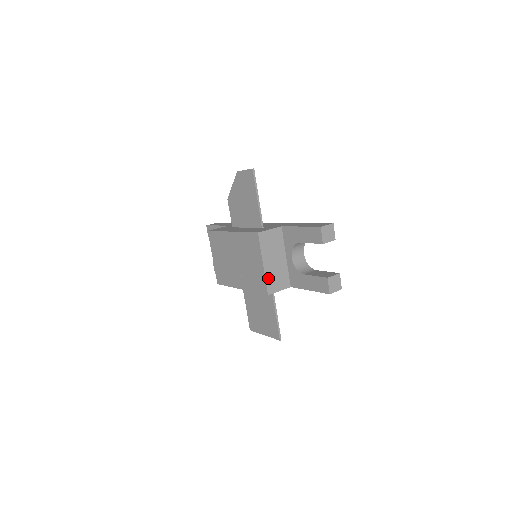
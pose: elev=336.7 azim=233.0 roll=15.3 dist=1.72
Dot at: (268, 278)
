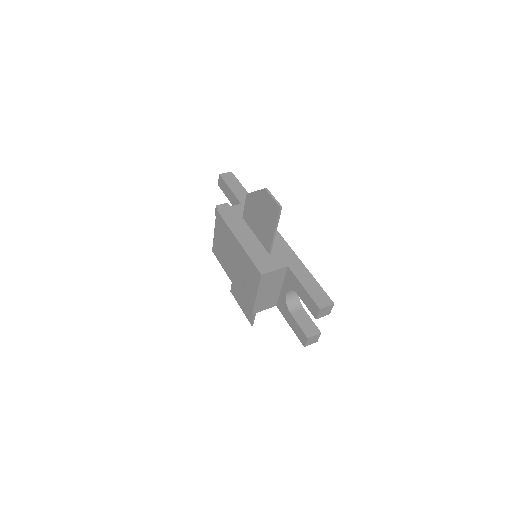
Dot at: (257, 304)
